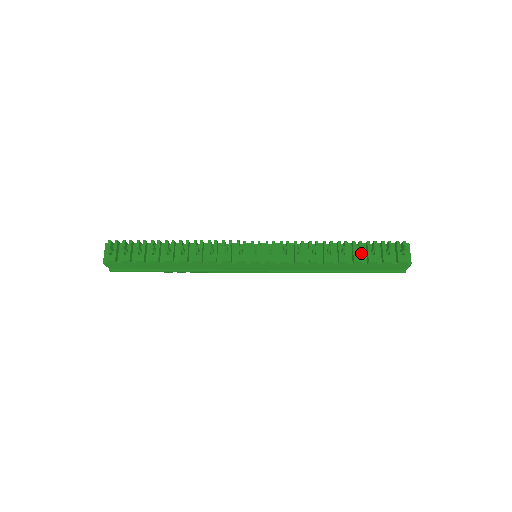
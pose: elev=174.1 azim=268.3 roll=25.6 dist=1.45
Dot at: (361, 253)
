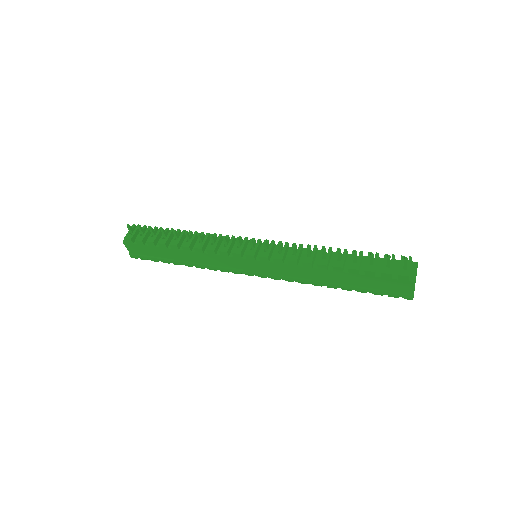
Dot at: (358, 262)
